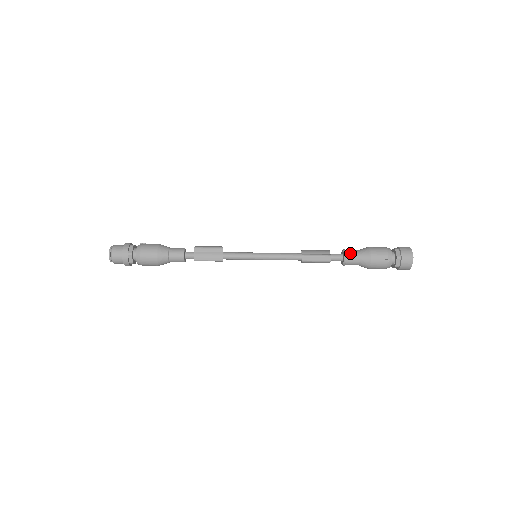
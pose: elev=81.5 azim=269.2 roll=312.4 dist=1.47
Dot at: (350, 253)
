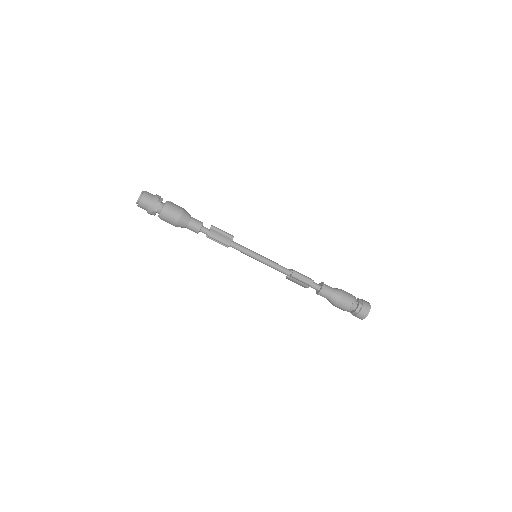
Dot at: (327, 286)
